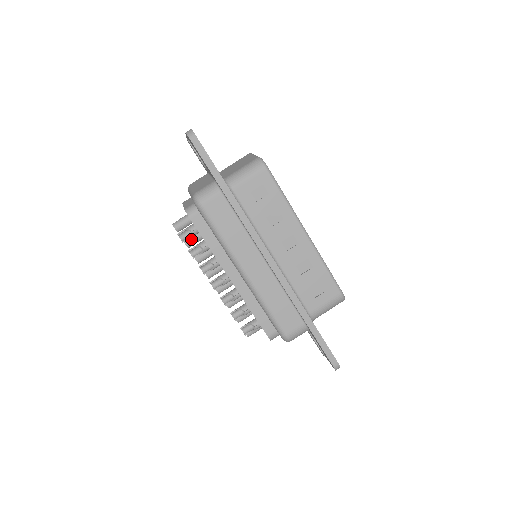
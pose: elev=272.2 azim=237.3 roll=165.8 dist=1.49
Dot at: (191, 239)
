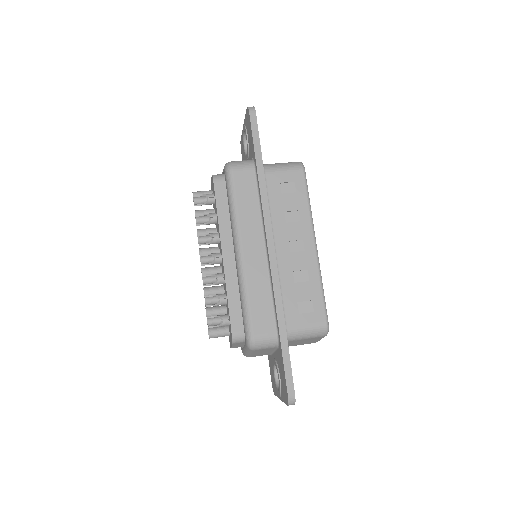
Dot at: (203, 212)
